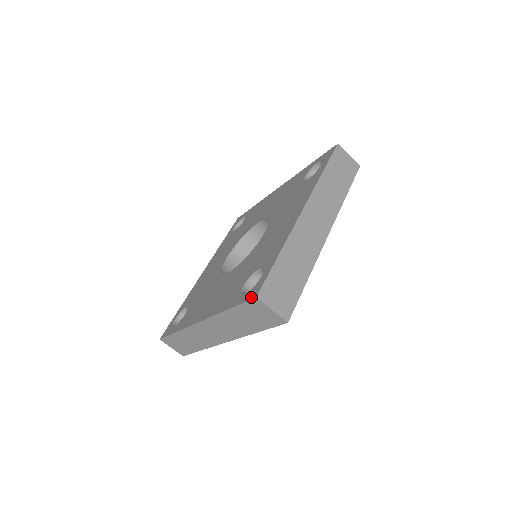
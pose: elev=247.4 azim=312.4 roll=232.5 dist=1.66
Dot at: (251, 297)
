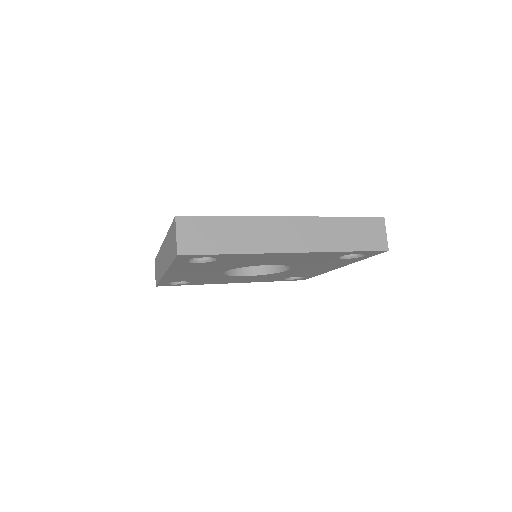
Dot at: occluded
